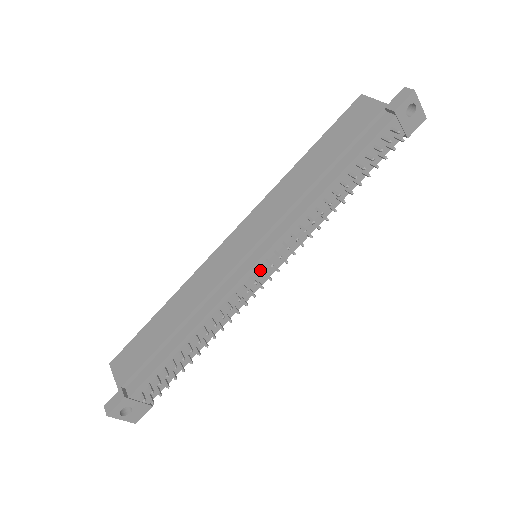
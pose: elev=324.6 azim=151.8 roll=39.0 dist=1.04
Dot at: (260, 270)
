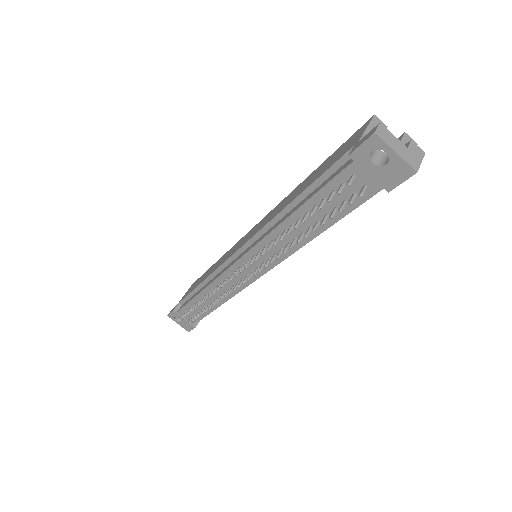
Dot at: (237, 270)
